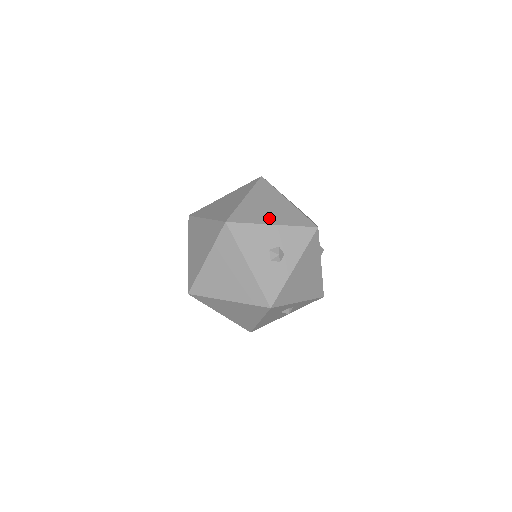
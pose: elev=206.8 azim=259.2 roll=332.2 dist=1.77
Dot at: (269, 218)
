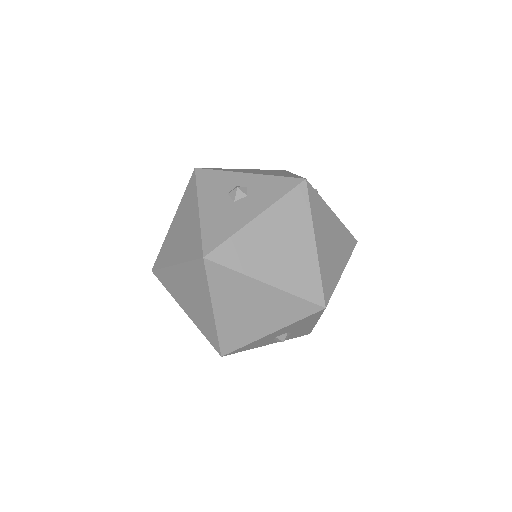
Dot at: occluded
